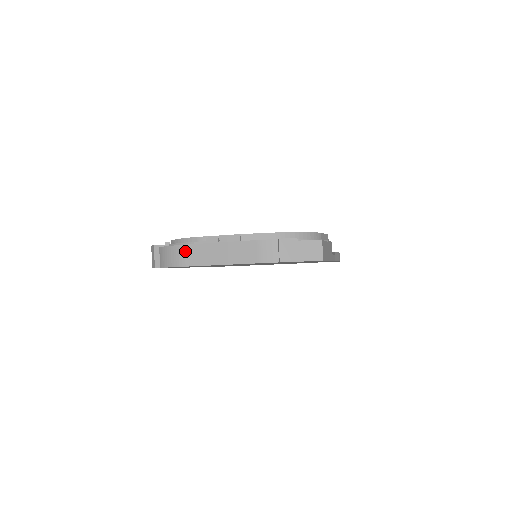
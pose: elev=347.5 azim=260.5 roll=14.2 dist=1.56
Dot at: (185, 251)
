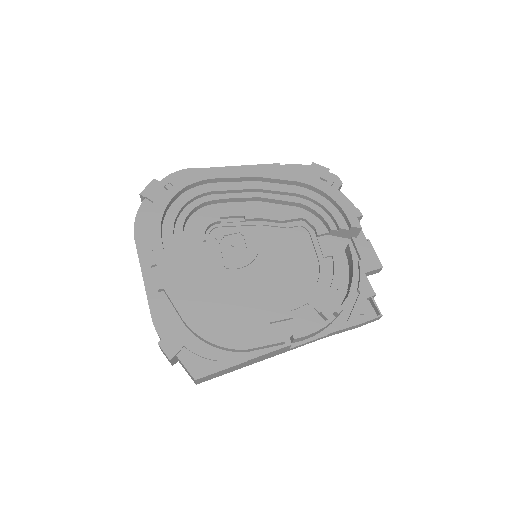
Dot at: occluded
